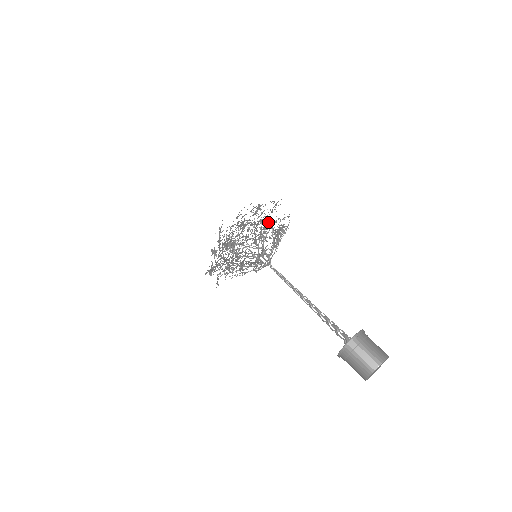
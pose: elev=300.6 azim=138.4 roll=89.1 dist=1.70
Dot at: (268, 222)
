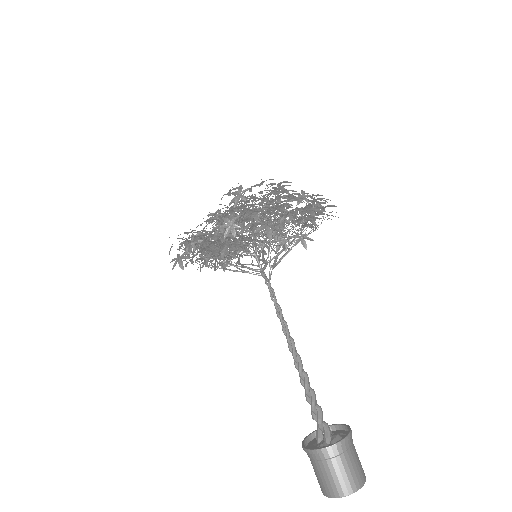
Dot at: (309, 225)
